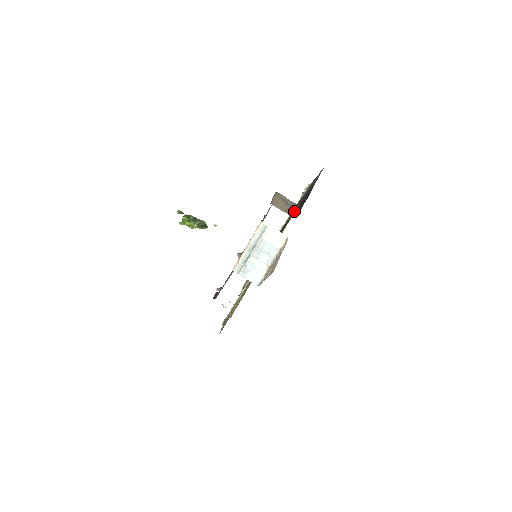
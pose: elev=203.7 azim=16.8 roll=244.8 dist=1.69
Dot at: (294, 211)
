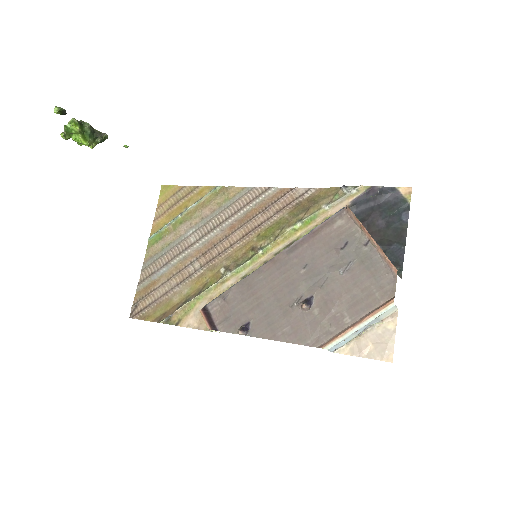
Dot at: occluded
